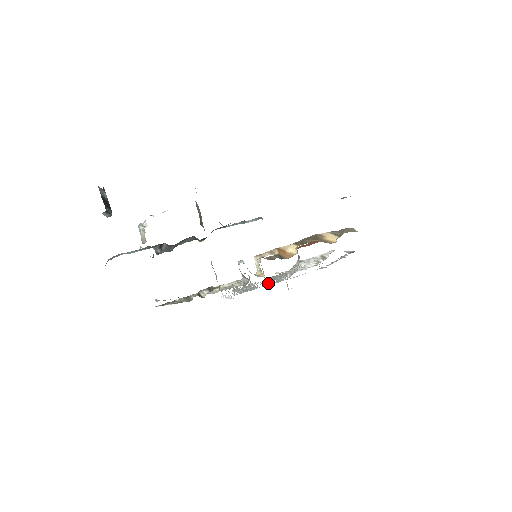
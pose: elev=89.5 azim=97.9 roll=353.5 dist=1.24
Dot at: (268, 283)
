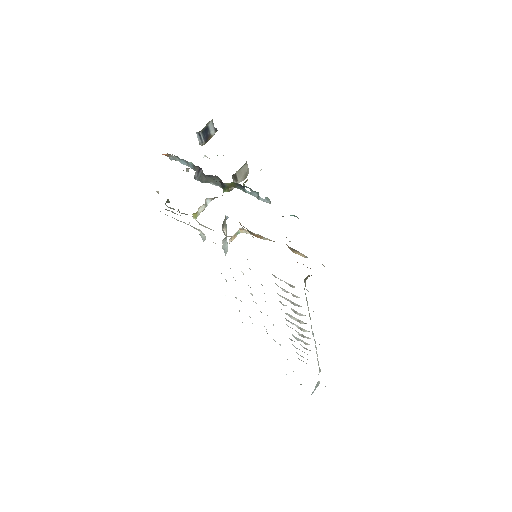
Dot at: occluded
